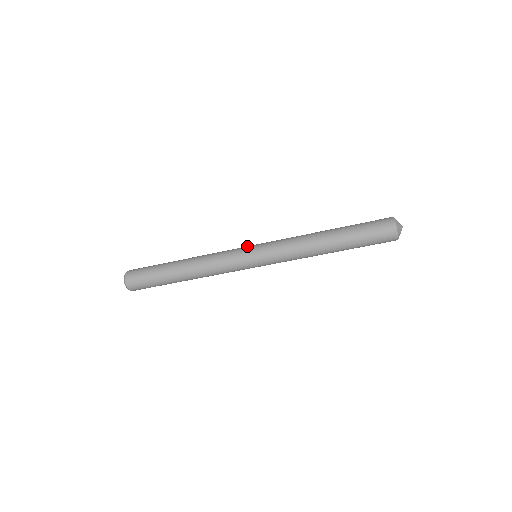
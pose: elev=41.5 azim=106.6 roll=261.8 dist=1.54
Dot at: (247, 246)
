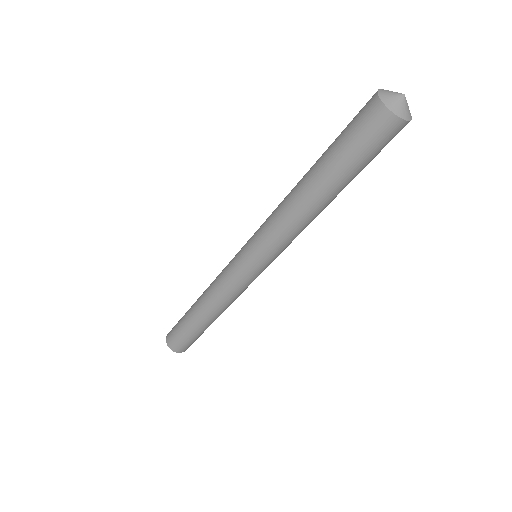
Dot at: (241, 248)
